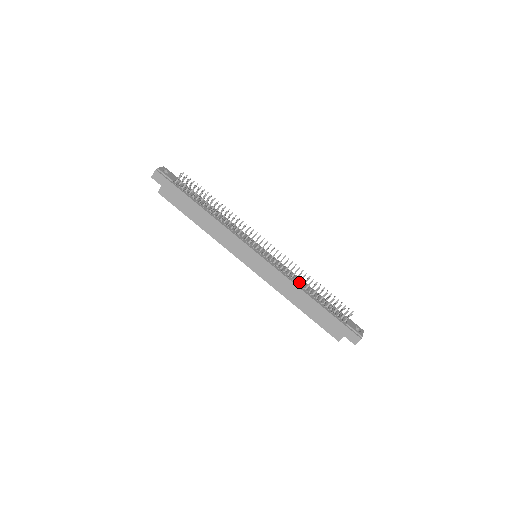
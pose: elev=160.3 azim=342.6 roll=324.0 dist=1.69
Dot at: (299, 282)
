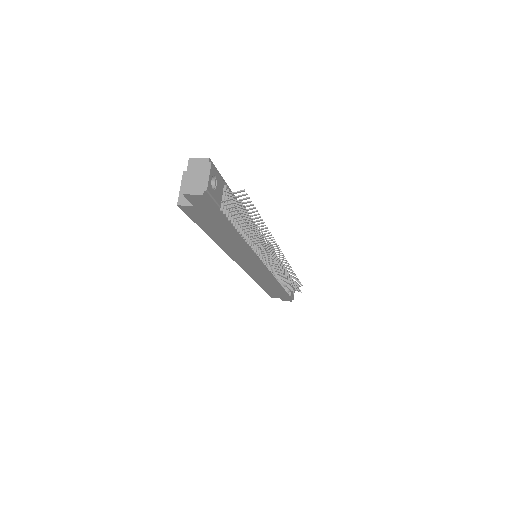
Dot at: (280, 277)
